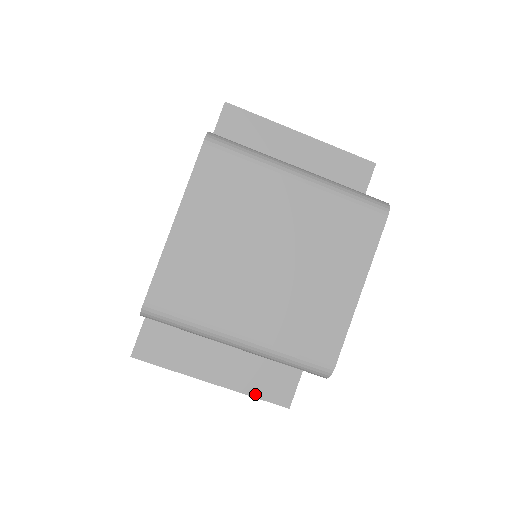
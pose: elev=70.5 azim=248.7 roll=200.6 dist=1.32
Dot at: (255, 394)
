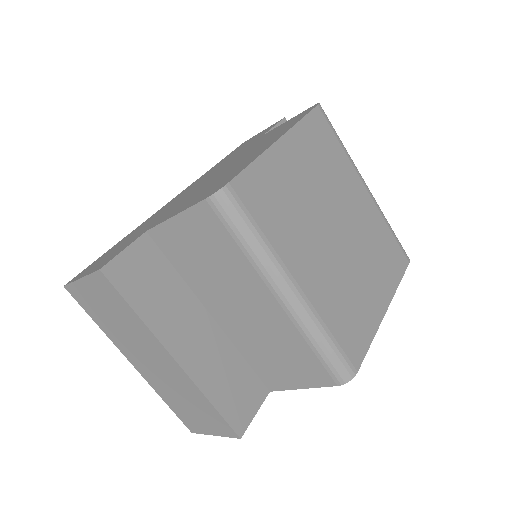
Dot at: (214, 400)
